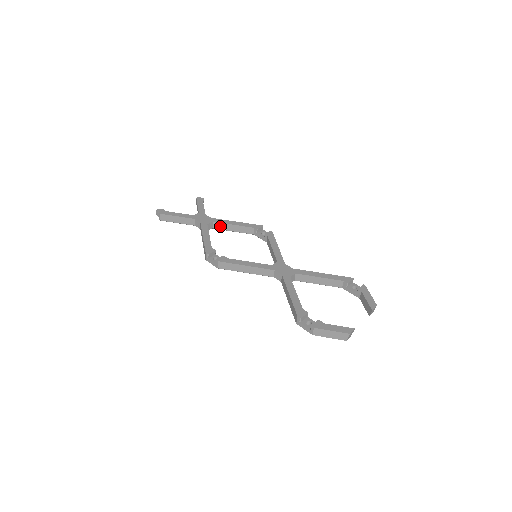
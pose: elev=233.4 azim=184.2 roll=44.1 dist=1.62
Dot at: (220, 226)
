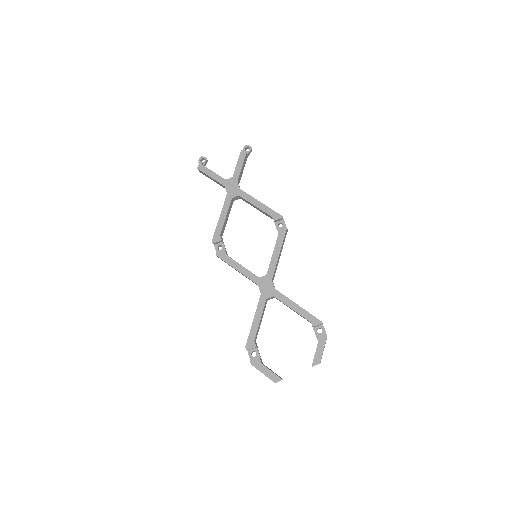
Dot at: (245, 201)
